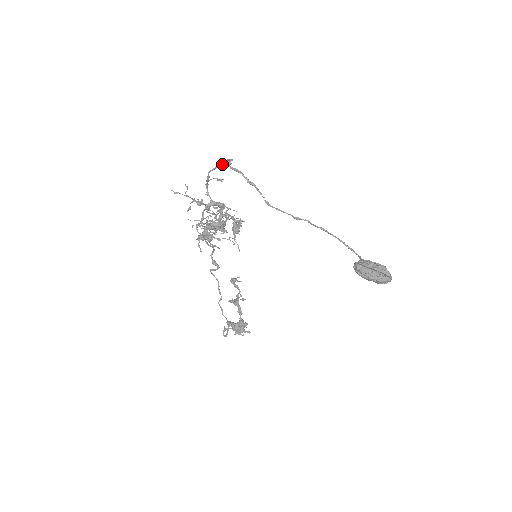
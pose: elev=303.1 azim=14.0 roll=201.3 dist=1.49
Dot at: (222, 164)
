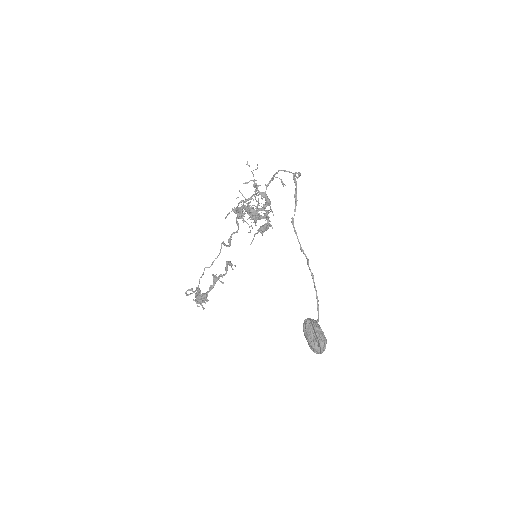
Dot at: occluded
